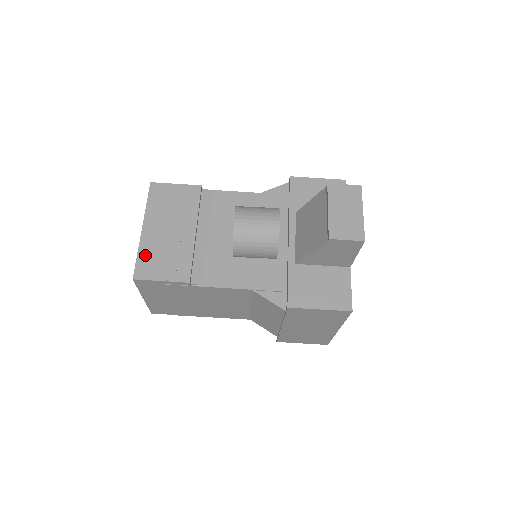
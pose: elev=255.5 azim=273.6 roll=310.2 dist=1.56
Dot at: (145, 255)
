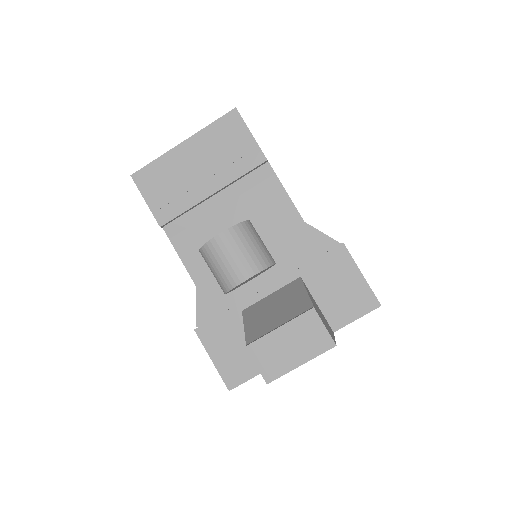
Dot at: (159, 167)
